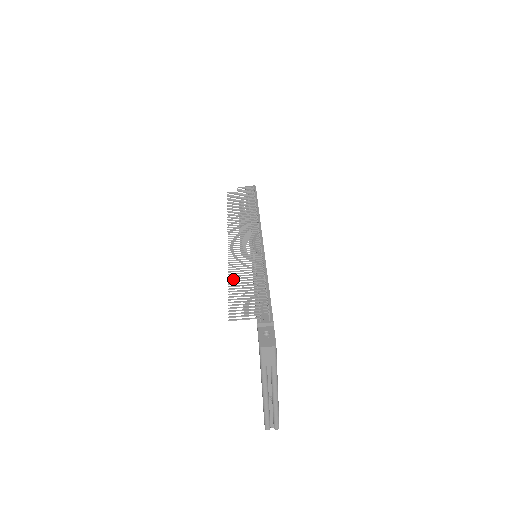
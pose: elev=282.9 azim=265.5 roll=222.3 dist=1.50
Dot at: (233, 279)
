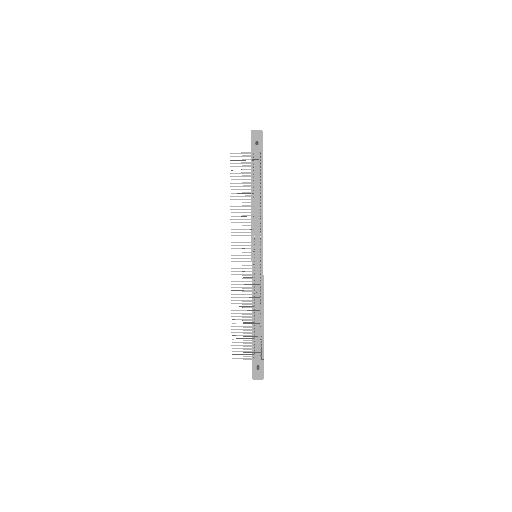
Dot at: (235, 310)
